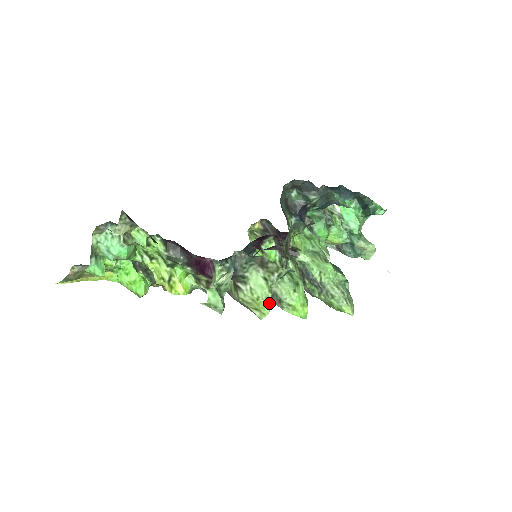
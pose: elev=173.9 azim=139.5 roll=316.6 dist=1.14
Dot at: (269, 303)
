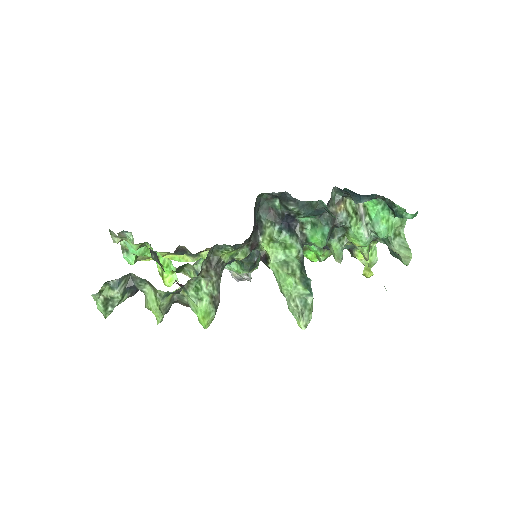
Dot at: (159, 314)
